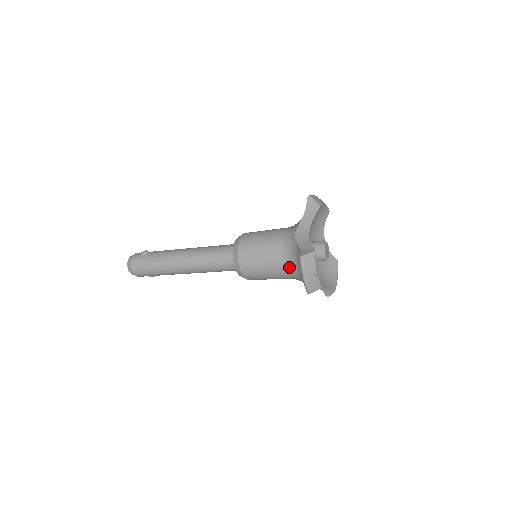
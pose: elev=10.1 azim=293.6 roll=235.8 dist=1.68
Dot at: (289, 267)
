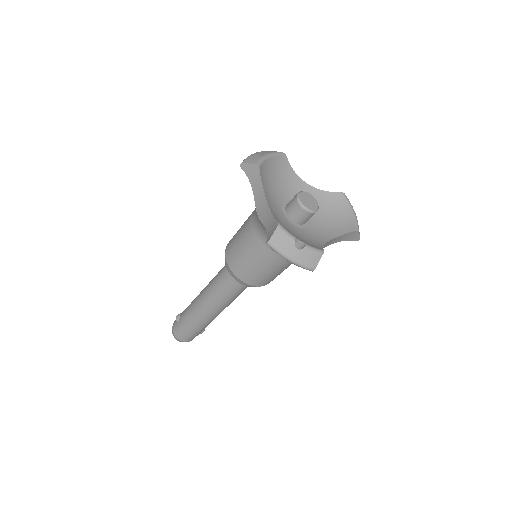
Dot at: occluded
